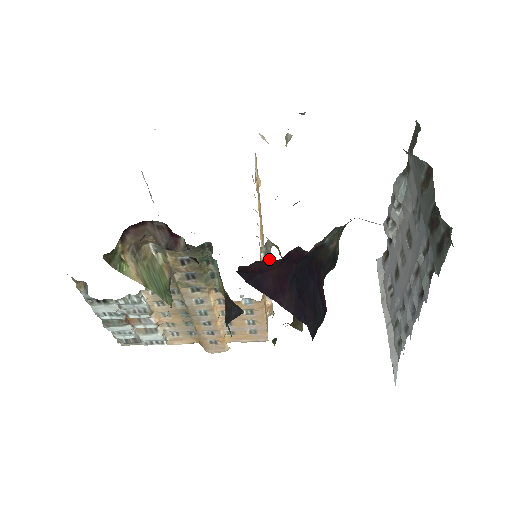
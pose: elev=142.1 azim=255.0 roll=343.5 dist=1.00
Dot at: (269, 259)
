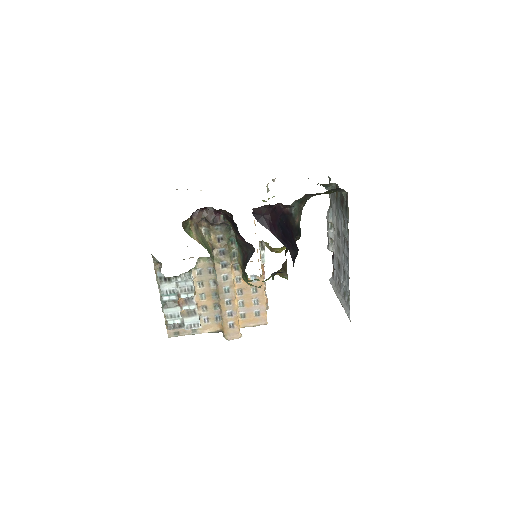
Dot at: (264, 251)
